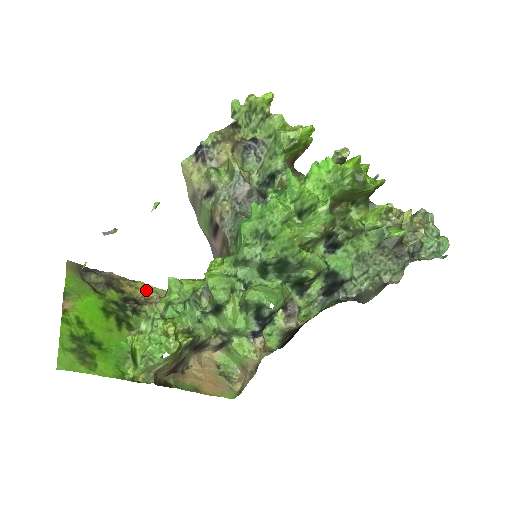
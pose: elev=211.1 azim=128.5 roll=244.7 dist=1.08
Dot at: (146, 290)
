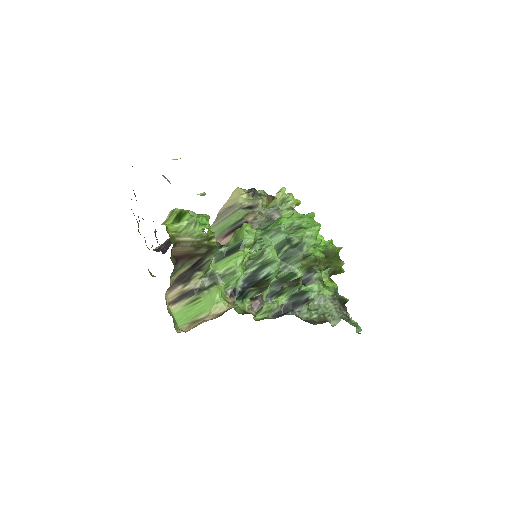
Dot at: occluded
